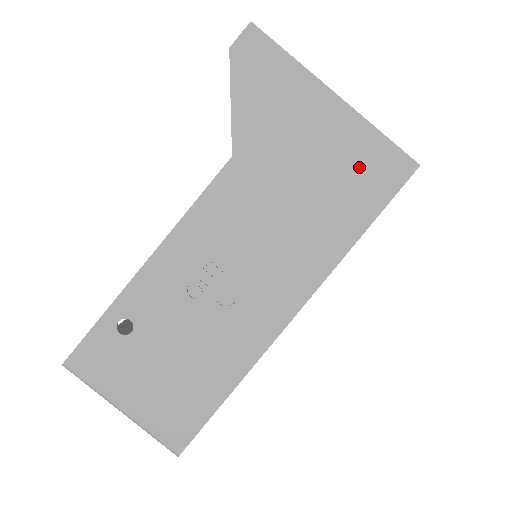
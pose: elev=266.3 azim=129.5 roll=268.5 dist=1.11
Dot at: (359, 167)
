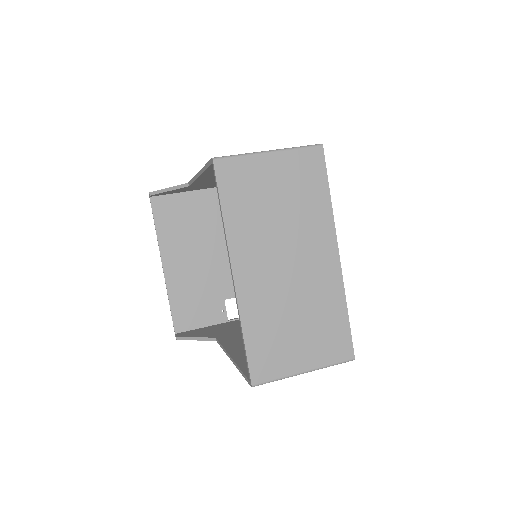
Dot at: occluded
